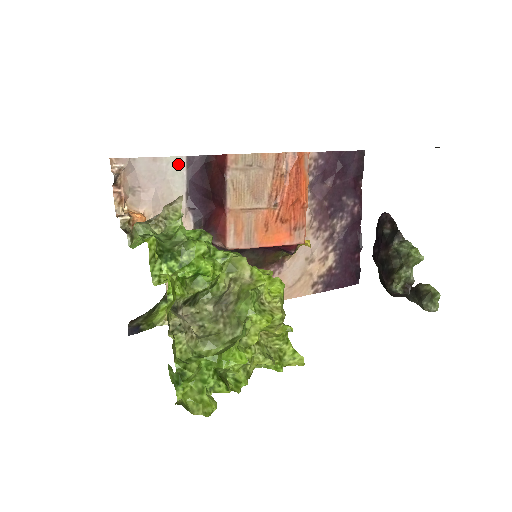
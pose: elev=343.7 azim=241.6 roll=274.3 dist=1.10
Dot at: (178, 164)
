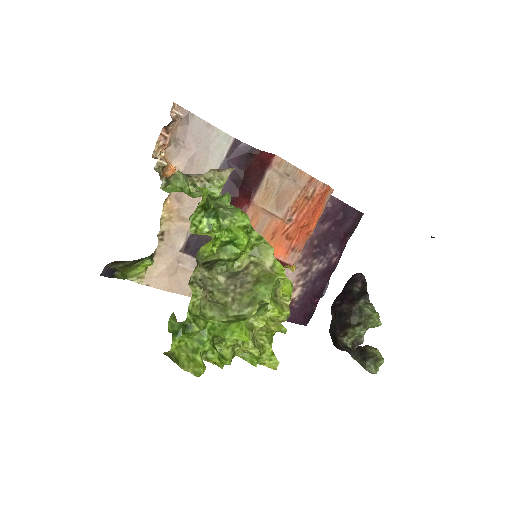
Dot at: (225, 141)
